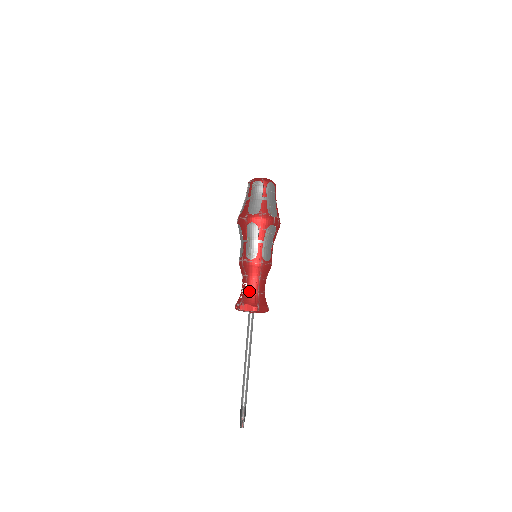
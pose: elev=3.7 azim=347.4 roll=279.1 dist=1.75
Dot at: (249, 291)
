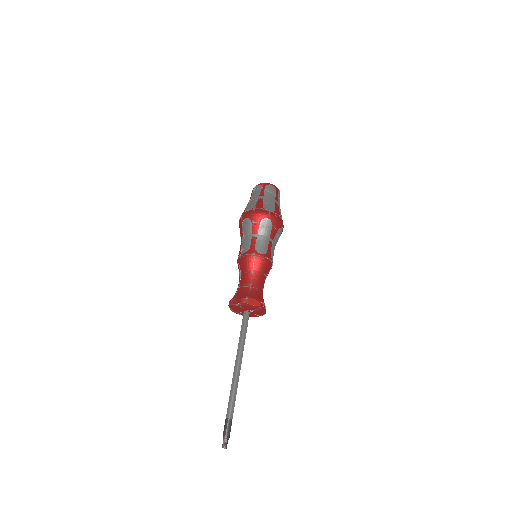
Dot at: (241, 286)
